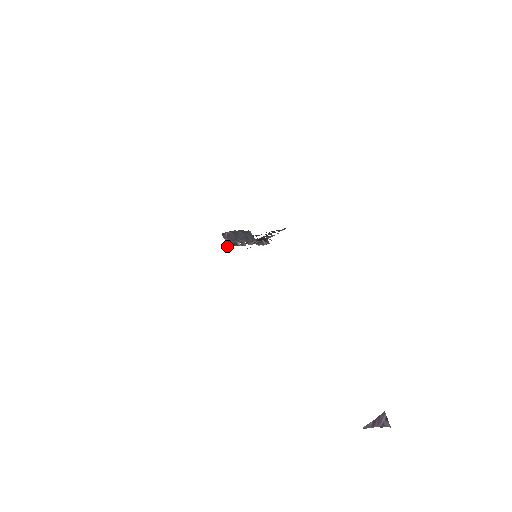
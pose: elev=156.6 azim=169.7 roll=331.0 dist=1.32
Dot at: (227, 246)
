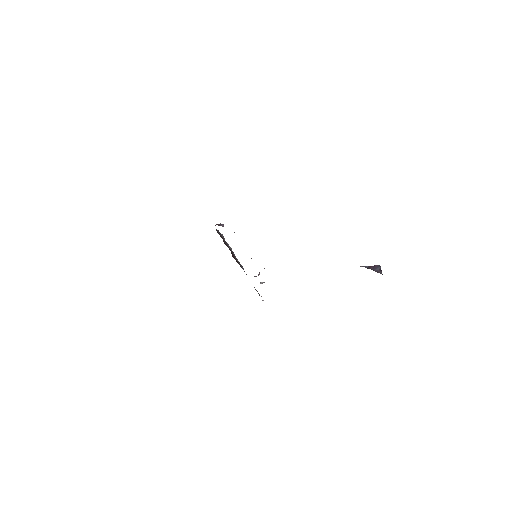
Dot at: (223, 237)
